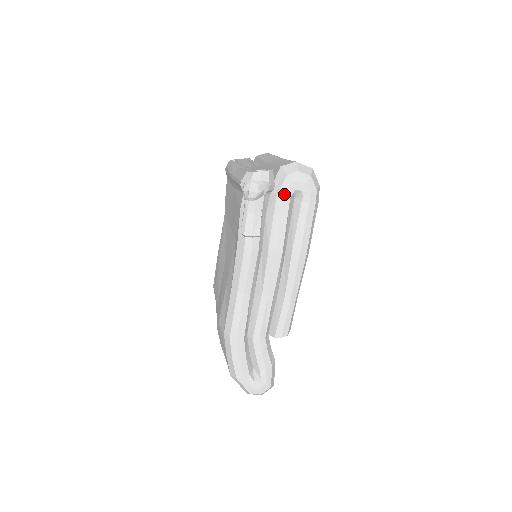
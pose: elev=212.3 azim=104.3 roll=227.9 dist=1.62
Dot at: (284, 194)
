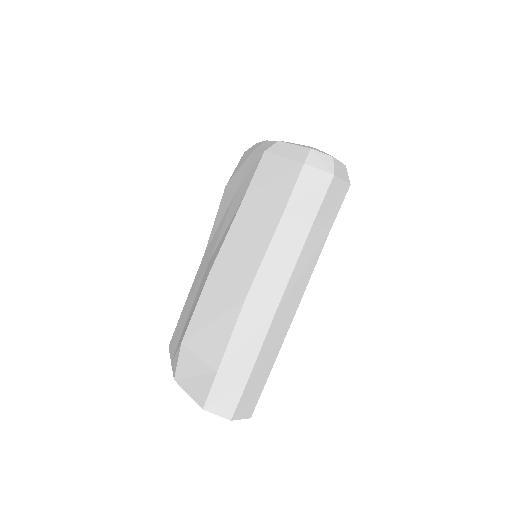
Dot at: occluded
